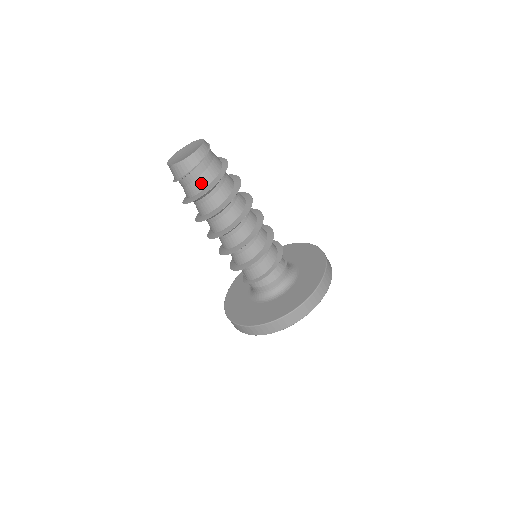
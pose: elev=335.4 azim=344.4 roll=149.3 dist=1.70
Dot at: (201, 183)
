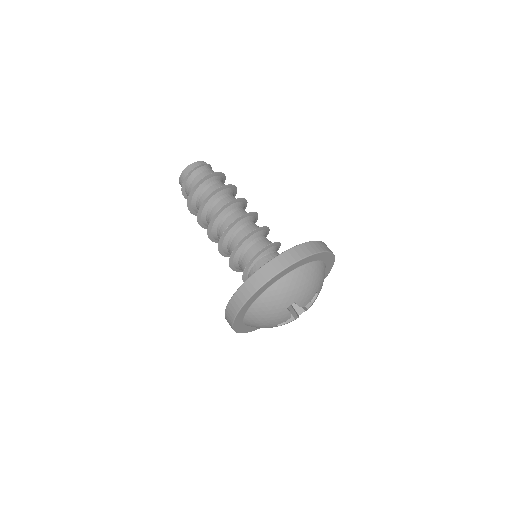
Dot at: (194, 184)
